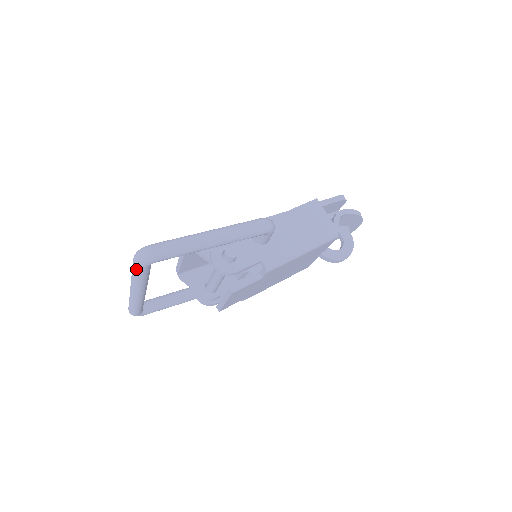
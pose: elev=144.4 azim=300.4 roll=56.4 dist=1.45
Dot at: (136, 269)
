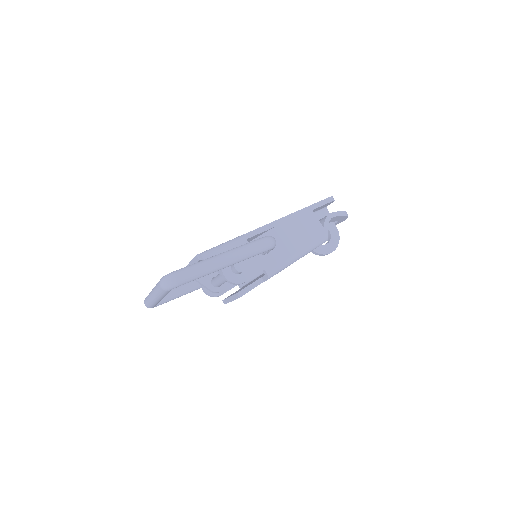
Dot at: (162, 291)
